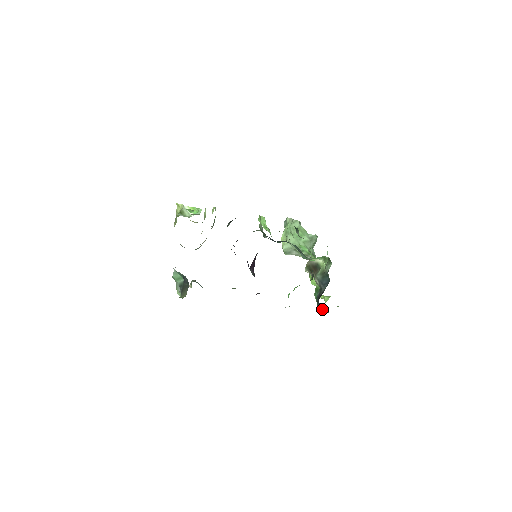
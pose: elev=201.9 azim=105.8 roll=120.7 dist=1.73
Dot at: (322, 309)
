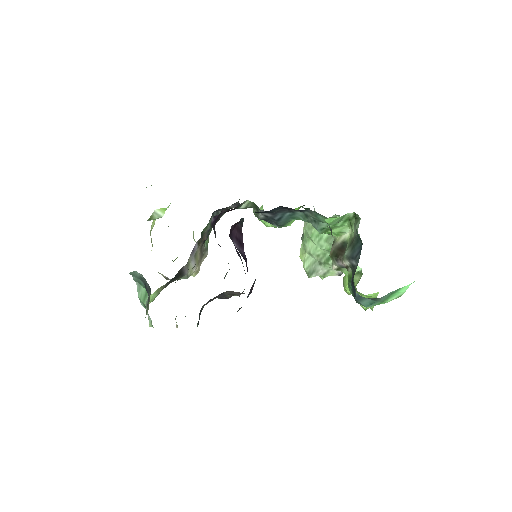
Dot at: (362, 298)
